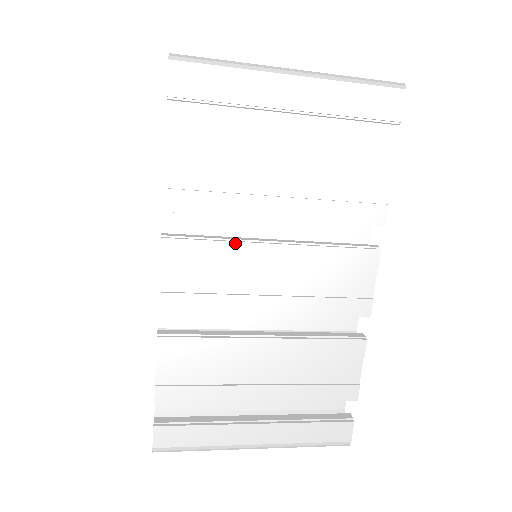
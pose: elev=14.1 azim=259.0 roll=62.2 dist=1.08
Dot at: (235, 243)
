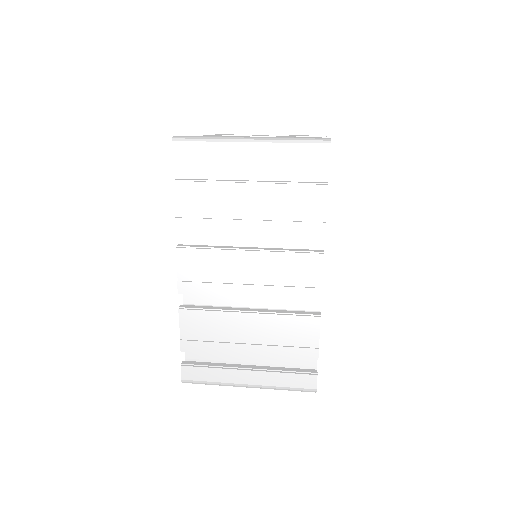
Dot at: (222, 250)
